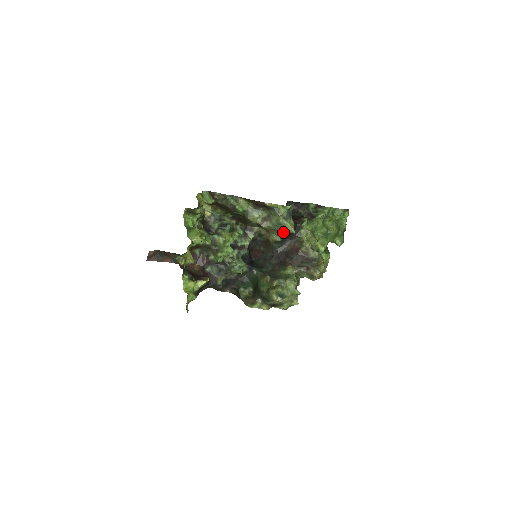
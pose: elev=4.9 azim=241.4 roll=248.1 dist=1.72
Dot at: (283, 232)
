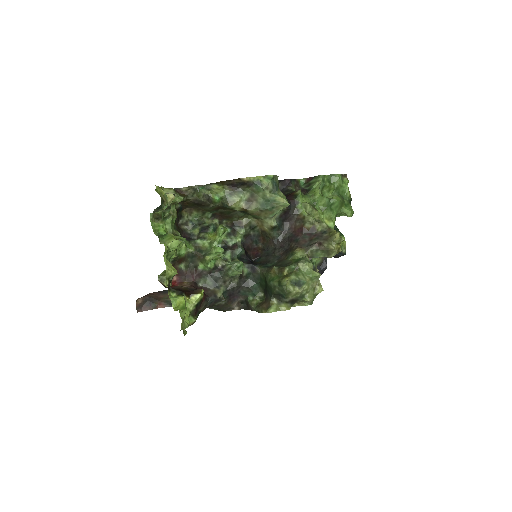
Dot at: (276, 210)
